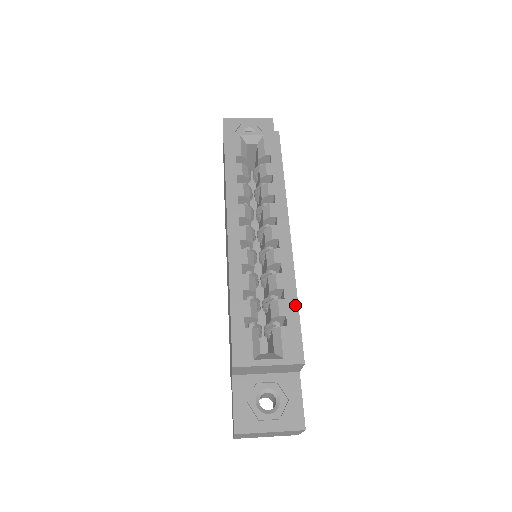
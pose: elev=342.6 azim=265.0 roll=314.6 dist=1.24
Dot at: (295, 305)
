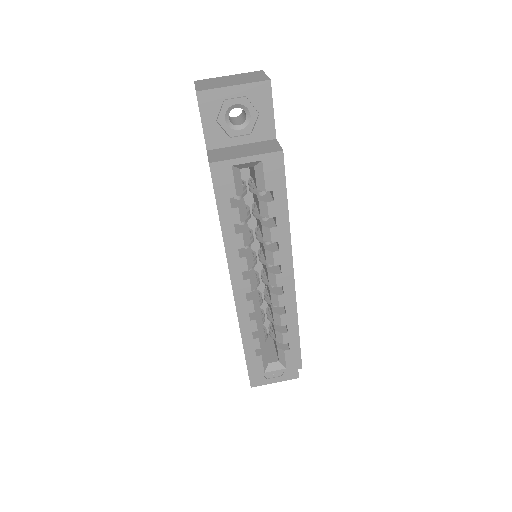
Dot at: (297, 335)
